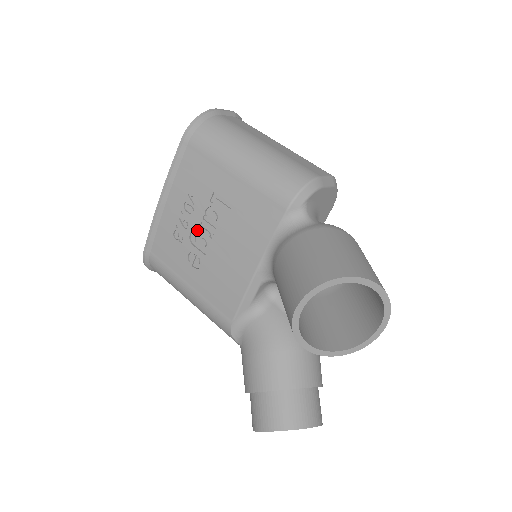
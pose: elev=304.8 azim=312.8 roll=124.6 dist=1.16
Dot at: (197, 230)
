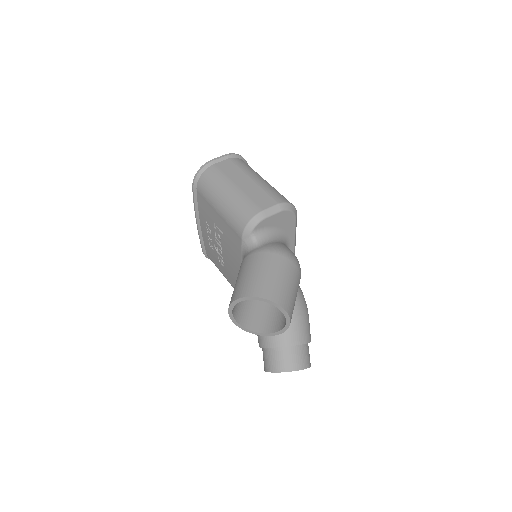
Dot at: (216, 244)
